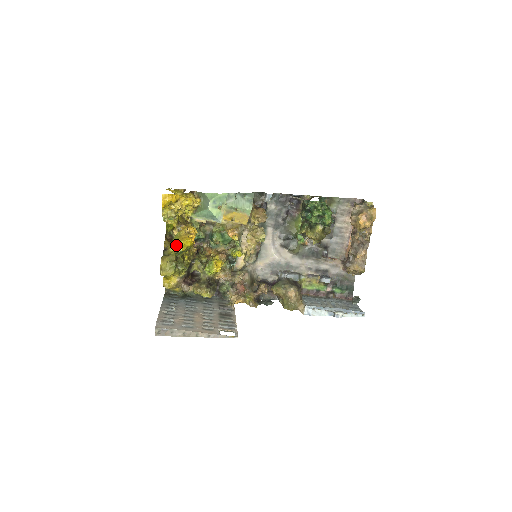
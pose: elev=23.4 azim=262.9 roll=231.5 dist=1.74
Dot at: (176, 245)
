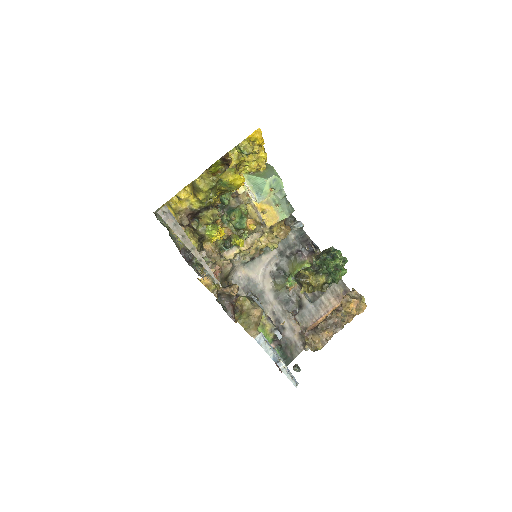
Dot at: (227, 174)
